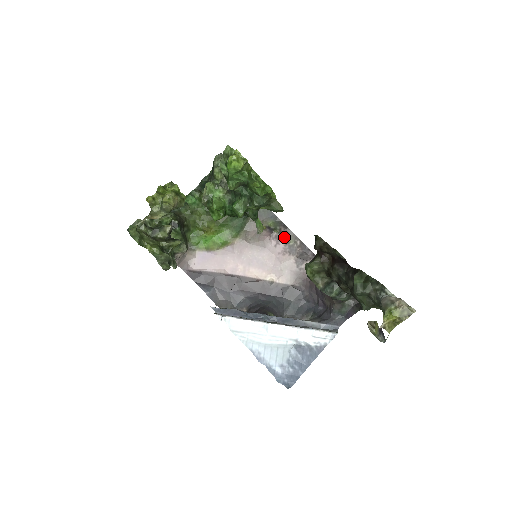
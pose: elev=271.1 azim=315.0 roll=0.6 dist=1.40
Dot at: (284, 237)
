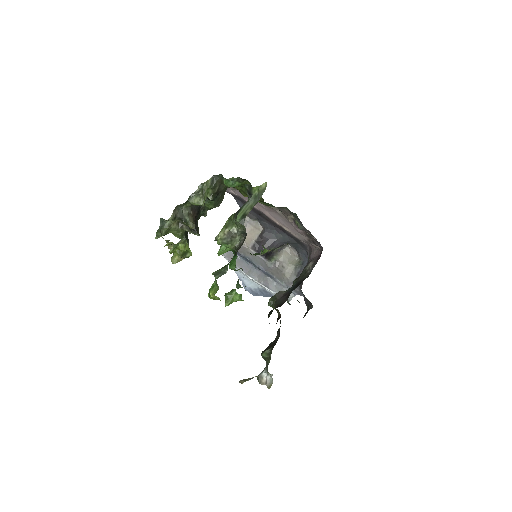
Dot at: (305, 231)
